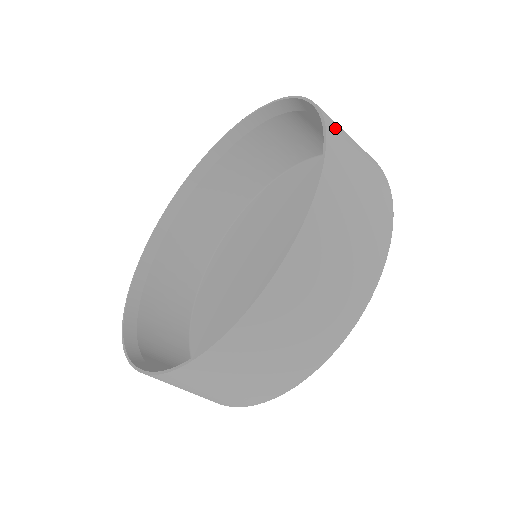
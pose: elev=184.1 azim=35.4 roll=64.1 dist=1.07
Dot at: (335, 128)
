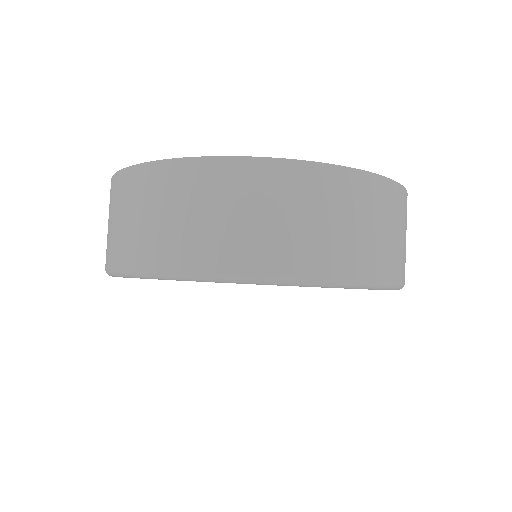
Dot at: occluded
